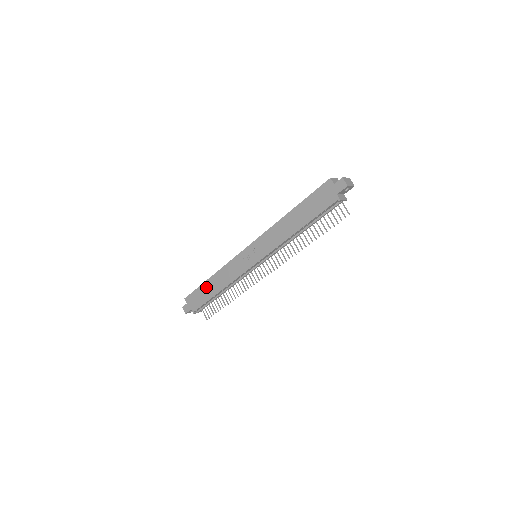
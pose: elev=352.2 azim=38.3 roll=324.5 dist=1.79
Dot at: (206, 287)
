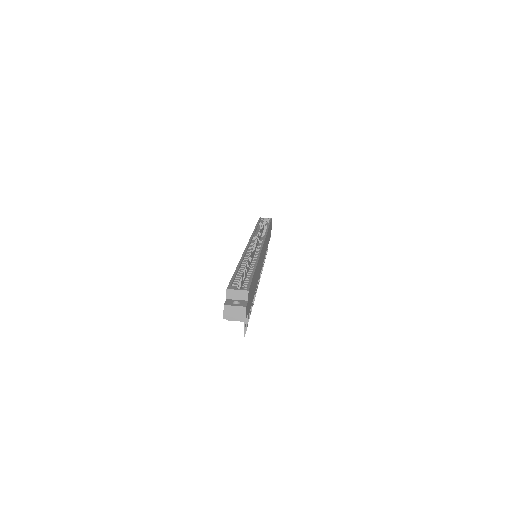
Dot at: occluded
